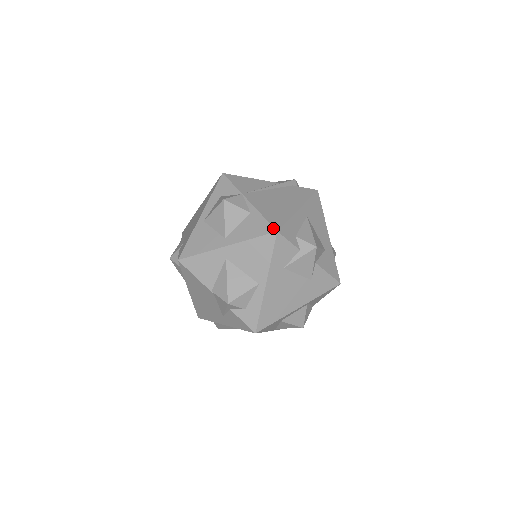
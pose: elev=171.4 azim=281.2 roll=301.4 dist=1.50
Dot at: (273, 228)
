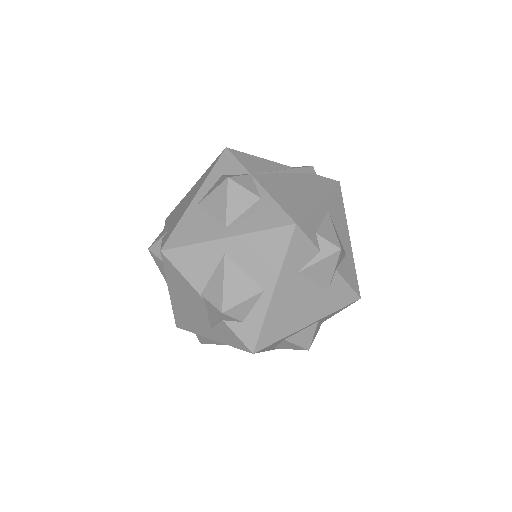
Dot at: (291, 219)
